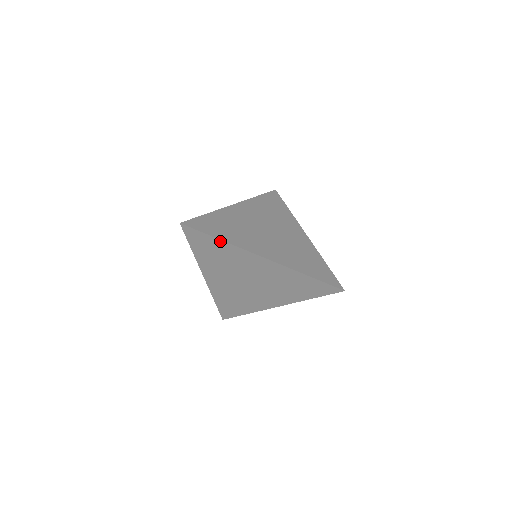
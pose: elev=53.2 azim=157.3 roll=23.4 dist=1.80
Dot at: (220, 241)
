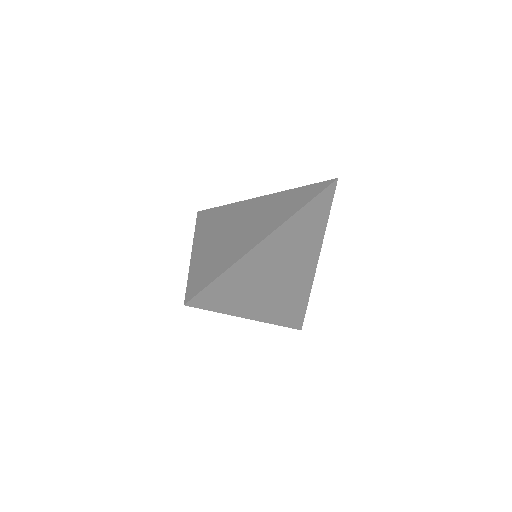
Dot at: (225, 274)
